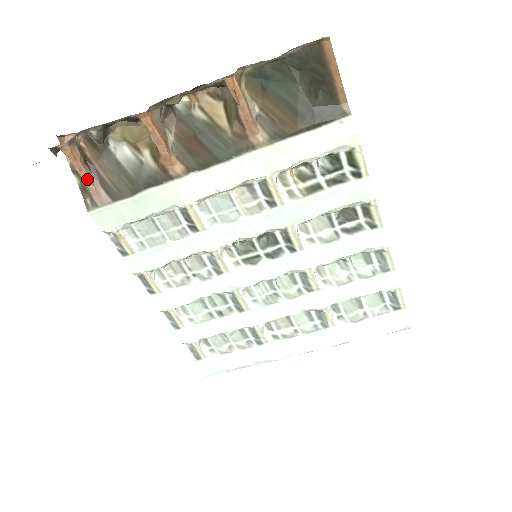
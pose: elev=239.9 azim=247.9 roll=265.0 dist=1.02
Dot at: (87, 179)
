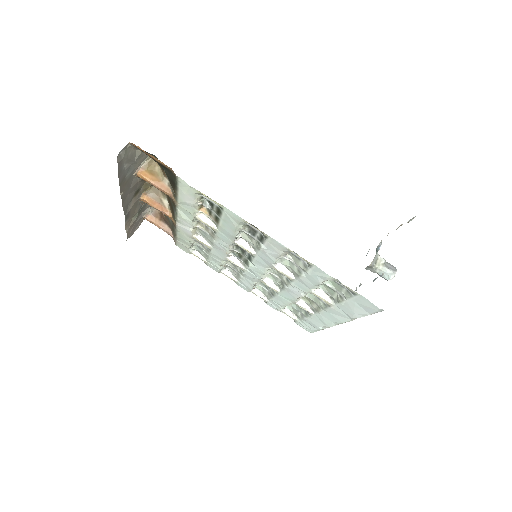
Dot at: (163, 230)
